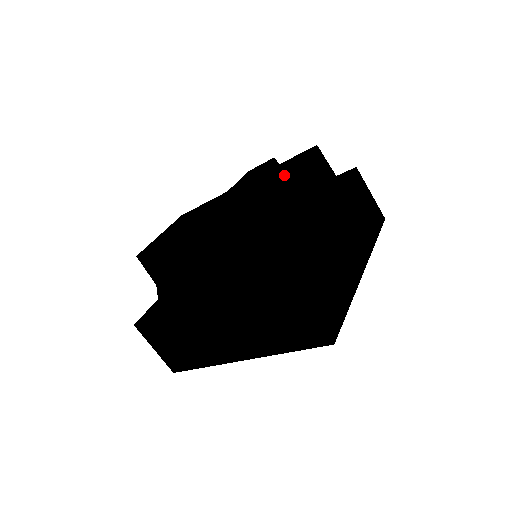
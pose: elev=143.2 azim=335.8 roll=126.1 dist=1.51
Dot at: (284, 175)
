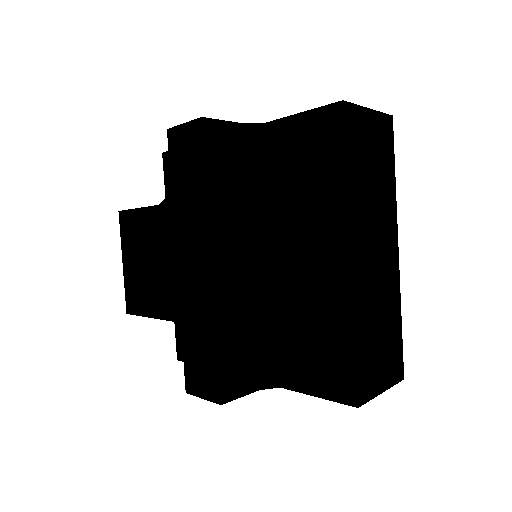
Dot at: (288, 287)
